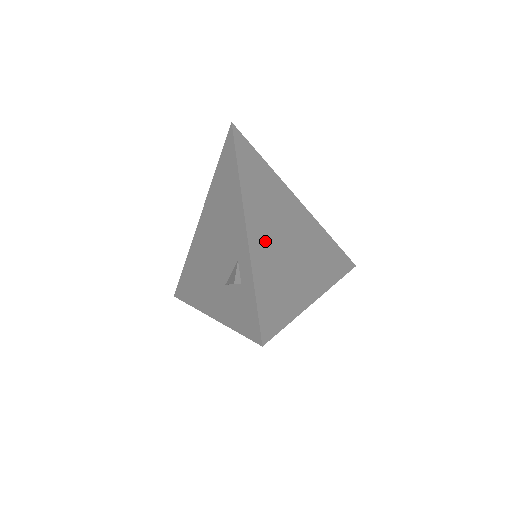
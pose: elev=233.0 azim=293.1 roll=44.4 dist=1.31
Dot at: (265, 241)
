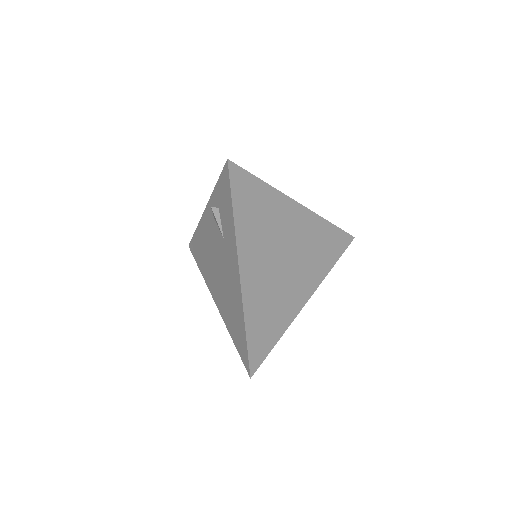
Dot at: occluded
